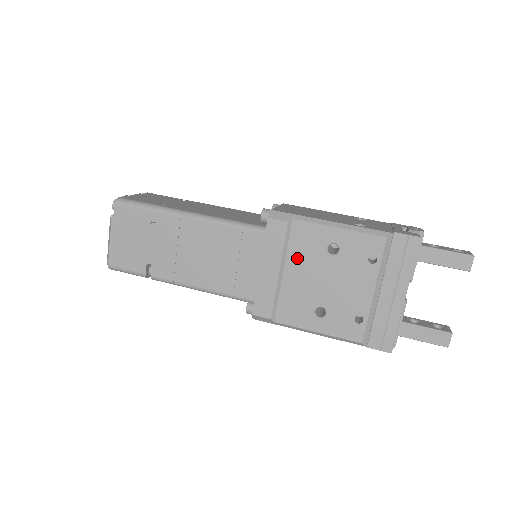
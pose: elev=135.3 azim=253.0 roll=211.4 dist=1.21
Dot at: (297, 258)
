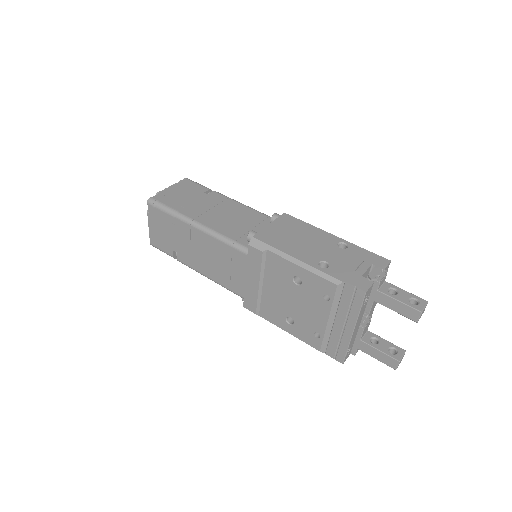
Dot at: (272, 278)
